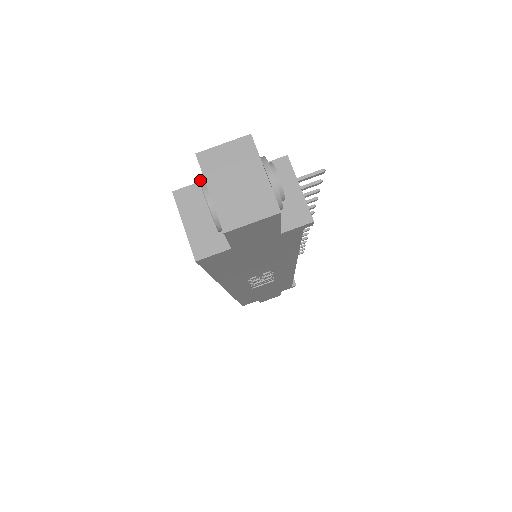
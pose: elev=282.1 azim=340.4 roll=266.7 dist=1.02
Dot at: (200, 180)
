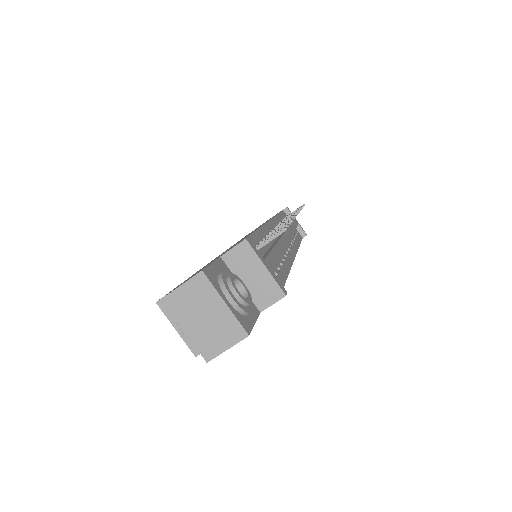
Dot at: occluded
